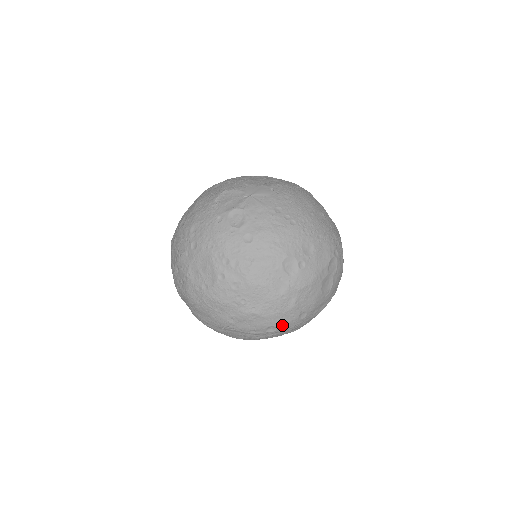
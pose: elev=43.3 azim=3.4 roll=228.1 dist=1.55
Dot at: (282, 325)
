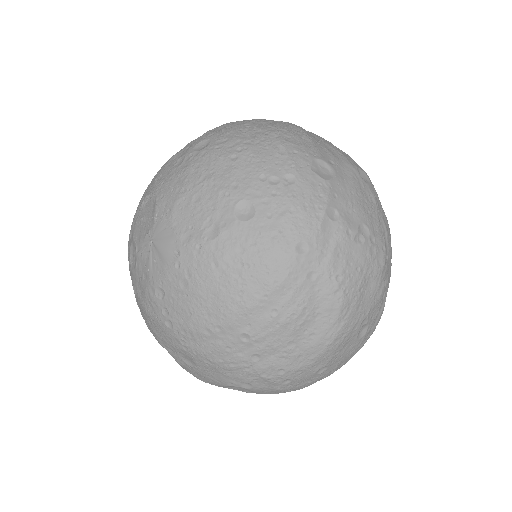
Dot at: occluded
